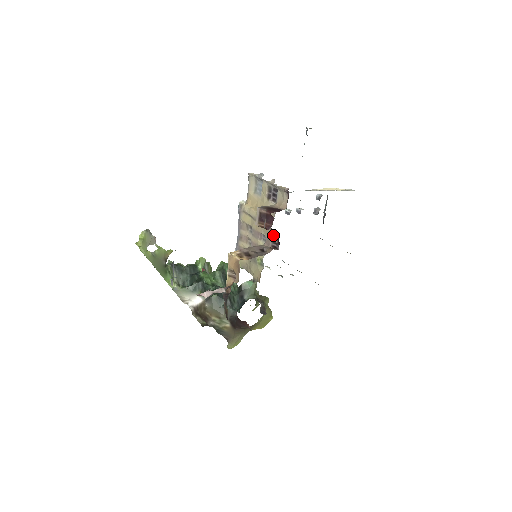
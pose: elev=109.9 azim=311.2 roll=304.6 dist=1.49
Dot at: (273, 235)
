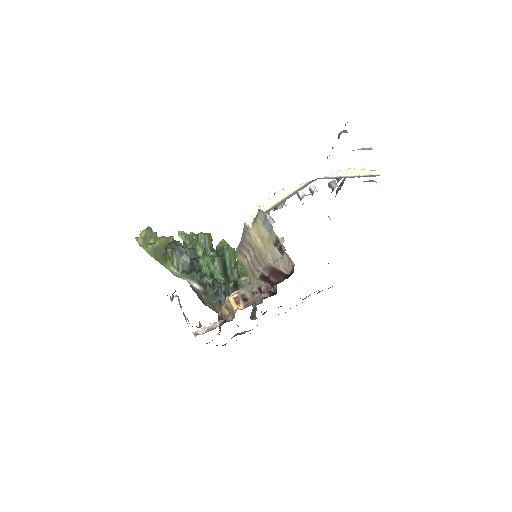
Dot at: occluded
